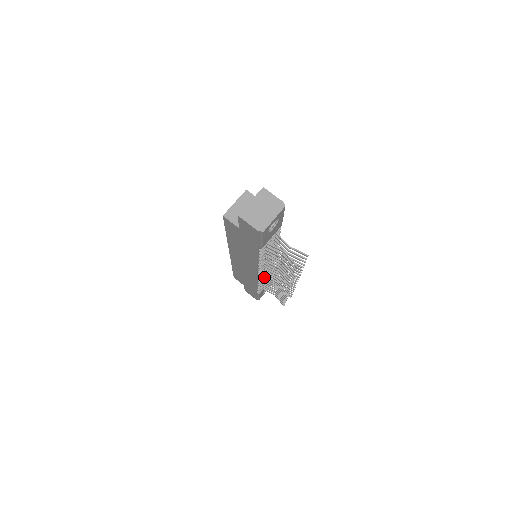
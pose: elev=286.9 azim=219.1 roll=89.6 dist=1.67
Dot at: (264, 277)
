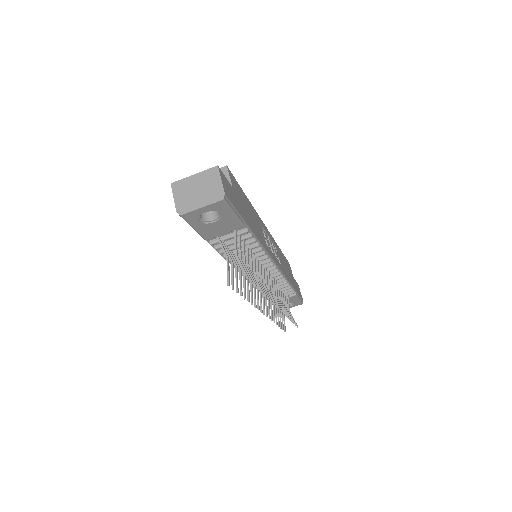
Dot at: occluded
